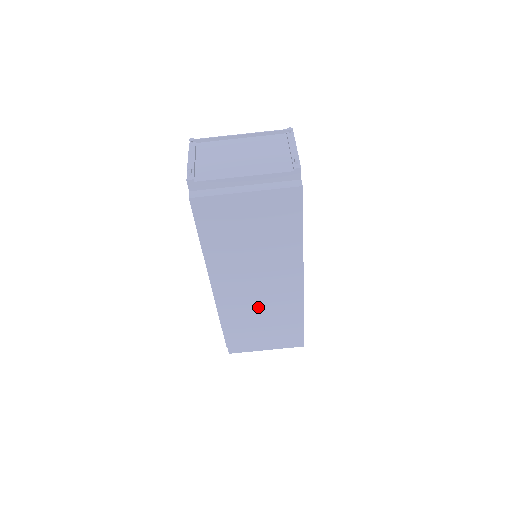
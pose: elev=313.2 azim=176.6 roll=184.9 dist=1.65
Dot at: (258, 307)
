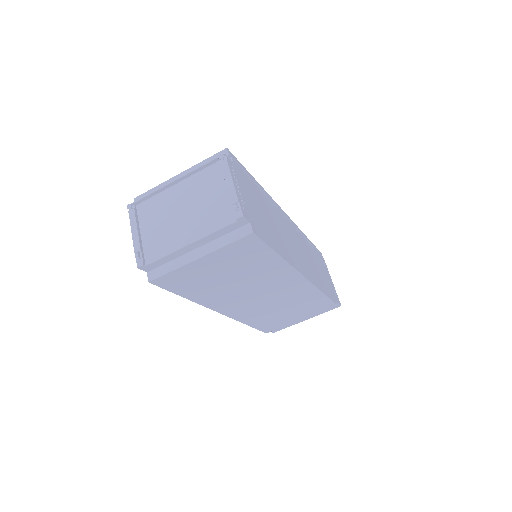
Dot at: (276, 307)
